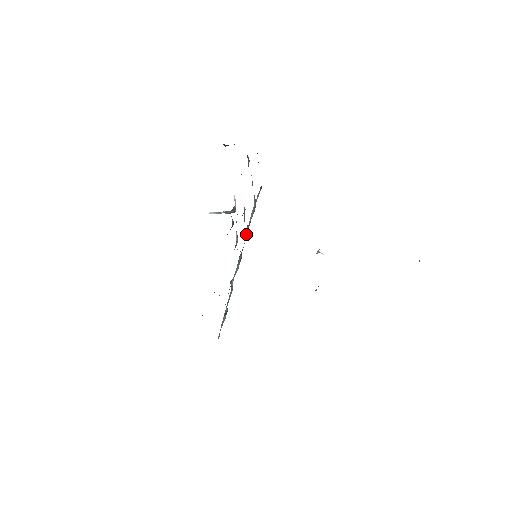
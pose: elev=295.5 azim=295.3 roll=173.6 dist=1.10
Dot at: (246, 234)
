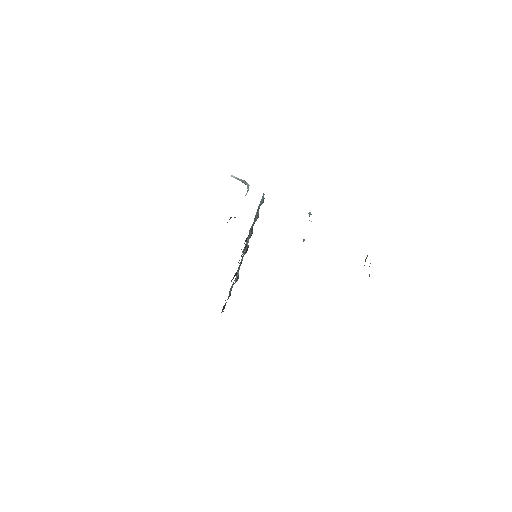
Dot at: occluded
